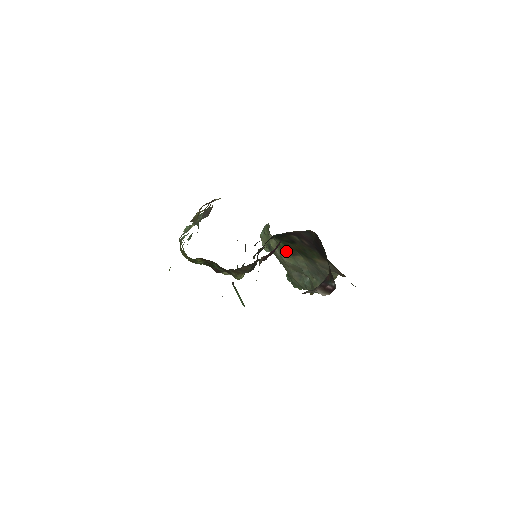
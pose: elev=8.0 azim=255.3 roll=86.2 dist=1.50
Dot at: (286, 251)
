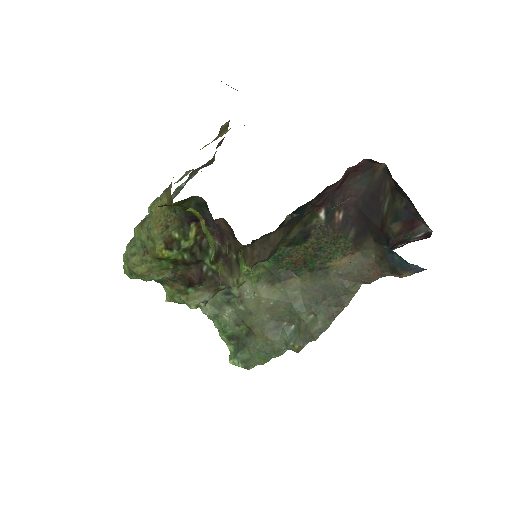
Dot at: (270, 278)
